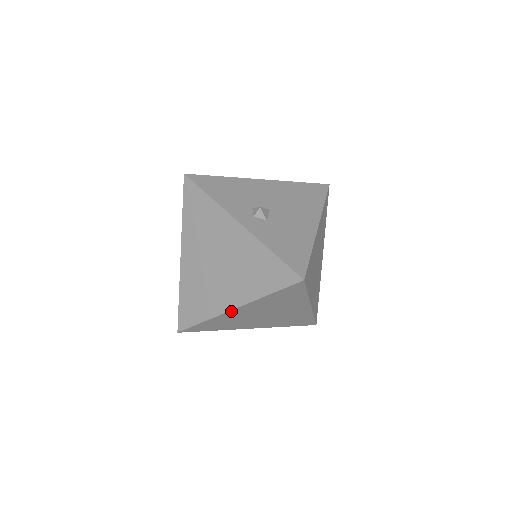
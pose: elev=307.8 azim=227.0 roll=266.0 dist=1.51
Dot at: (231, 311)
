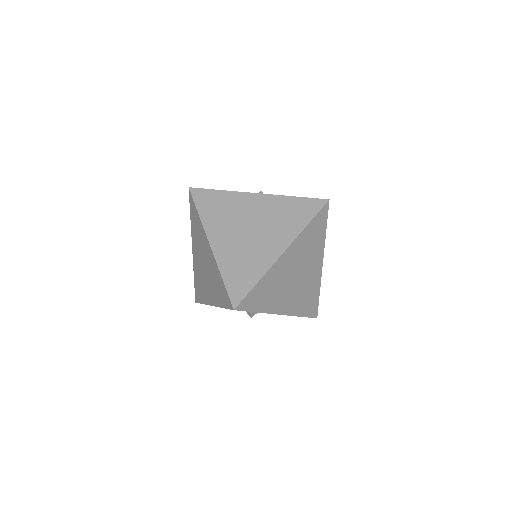
Dot at: (281, 257)
